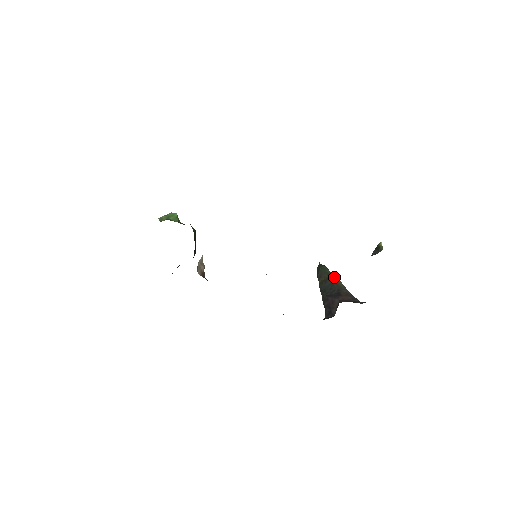
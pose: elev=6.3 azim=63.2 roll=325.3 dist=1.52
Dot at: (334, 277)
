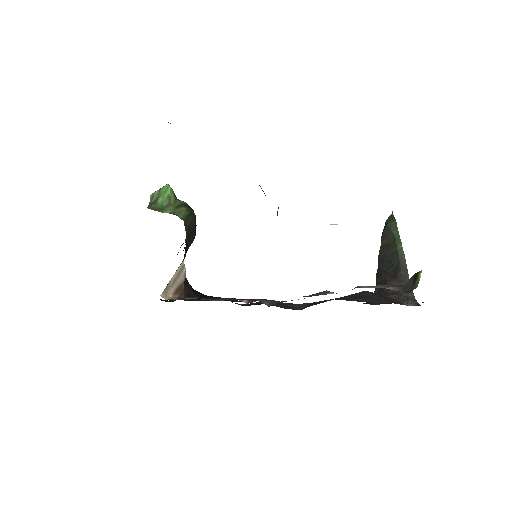
Dot at: (399, 245)
